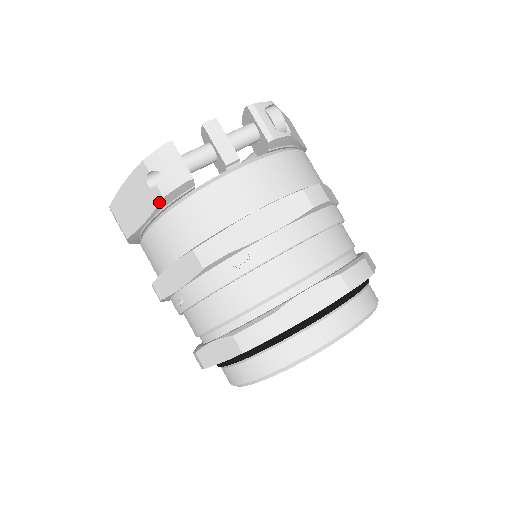
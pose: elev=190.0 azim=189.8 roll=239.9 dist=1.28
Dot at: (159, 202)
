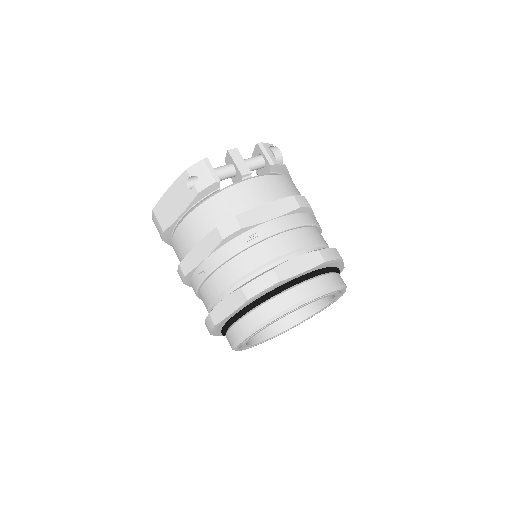
Dot at: (194, 197)
